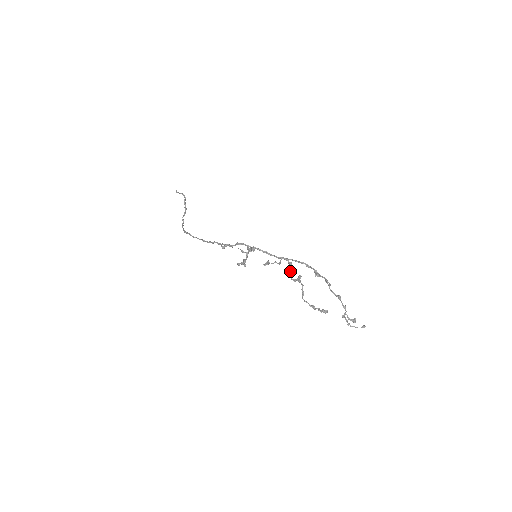
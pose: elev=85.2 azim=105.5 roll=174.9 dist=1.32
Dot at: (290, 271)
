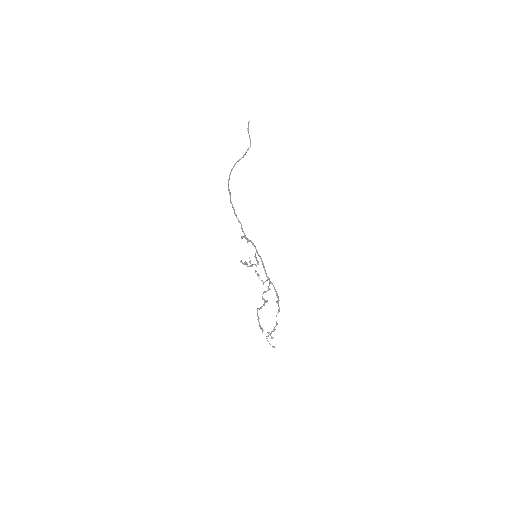
Dot at: (265, 292)
